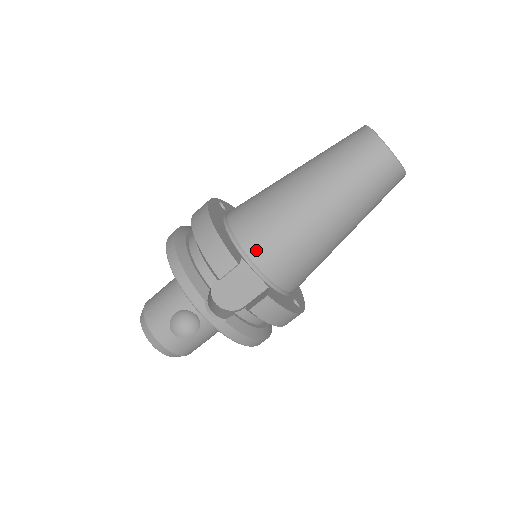
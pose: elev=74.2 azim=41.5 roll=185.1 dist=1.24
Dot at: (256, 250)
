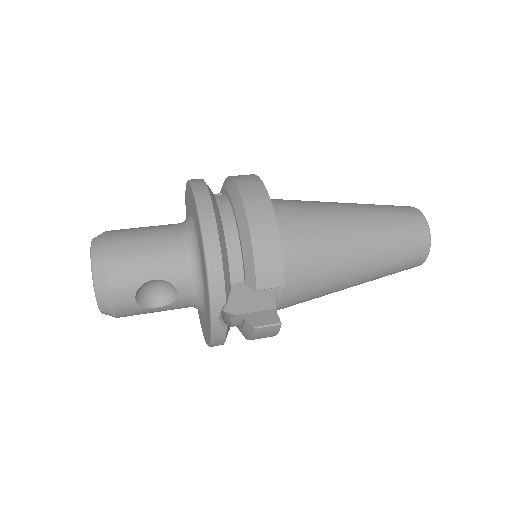
Dot at: (292, 272)
